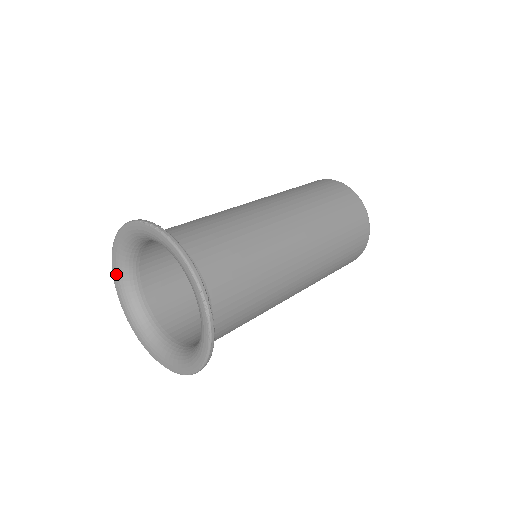
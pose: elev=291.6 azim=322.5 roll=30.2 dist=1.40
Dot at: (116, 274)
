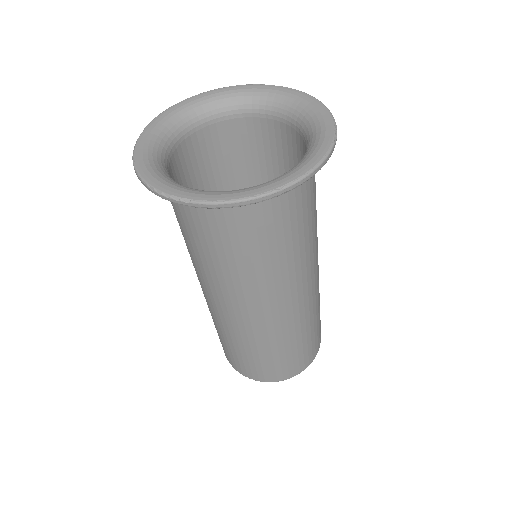
Dot at: (163, 118)
